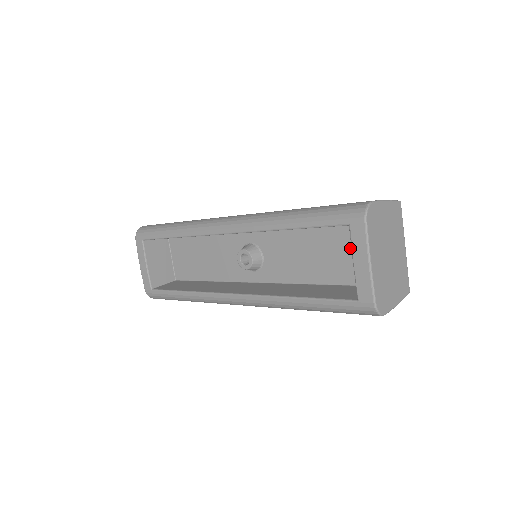
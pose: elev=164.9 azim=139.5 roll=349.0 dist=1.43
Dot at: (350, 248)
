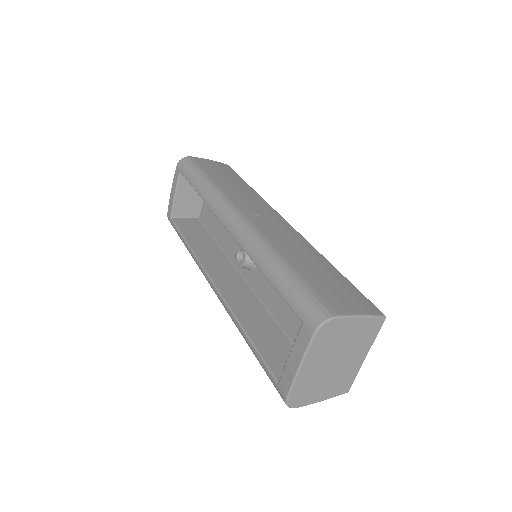
Dot at: occluded
